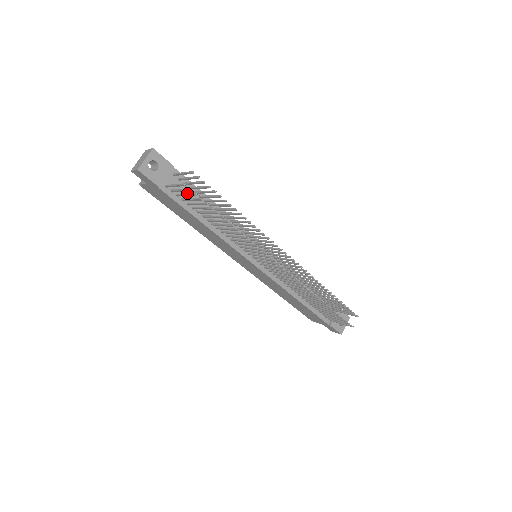
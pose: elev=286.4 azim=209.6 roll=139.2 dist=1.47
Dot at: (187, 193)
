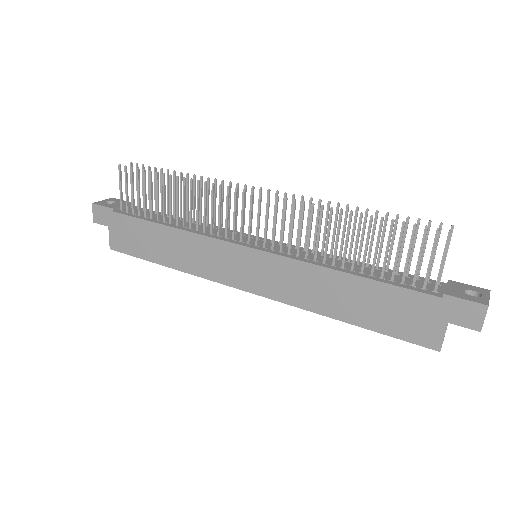
Dot at: (132, 188)
